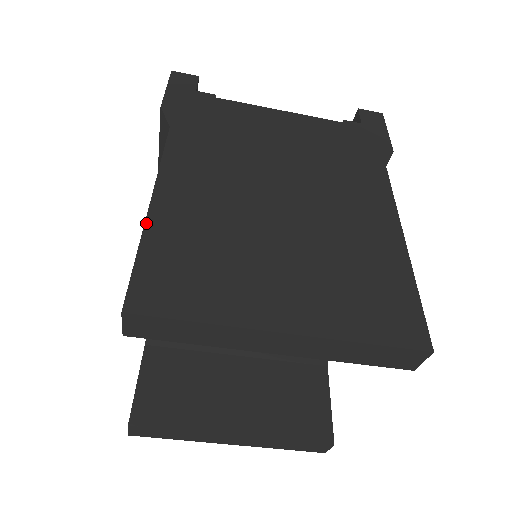
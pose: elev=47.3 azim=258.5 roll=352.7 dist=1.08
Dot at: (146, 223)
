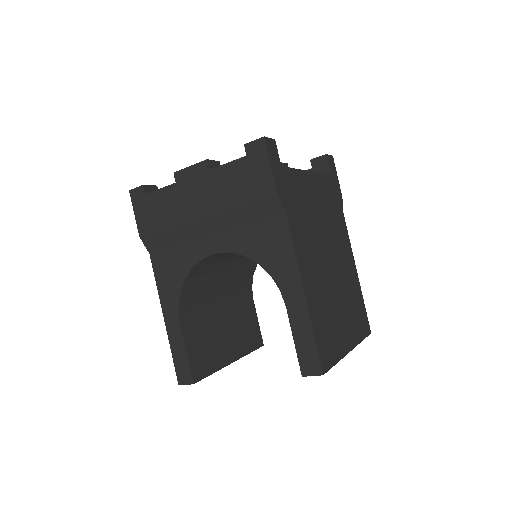
Dot at: (310, 313)
